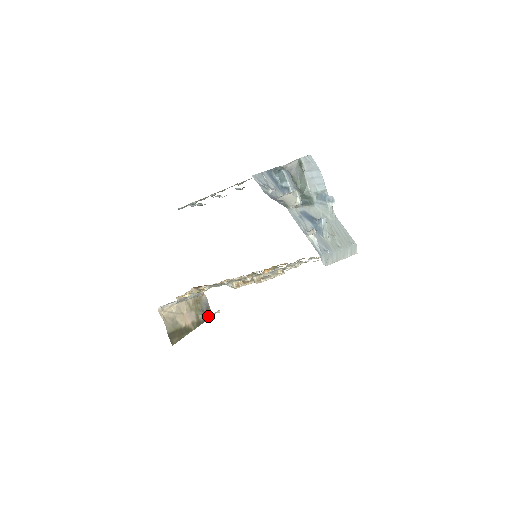
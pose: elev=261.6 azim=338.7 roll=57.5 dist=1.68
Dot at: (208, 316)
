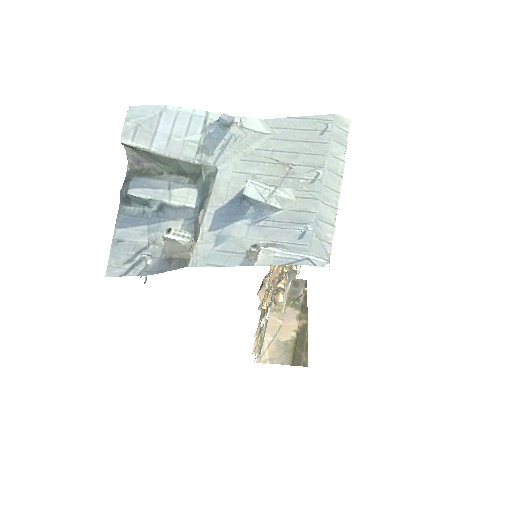
Dot at: occluded
